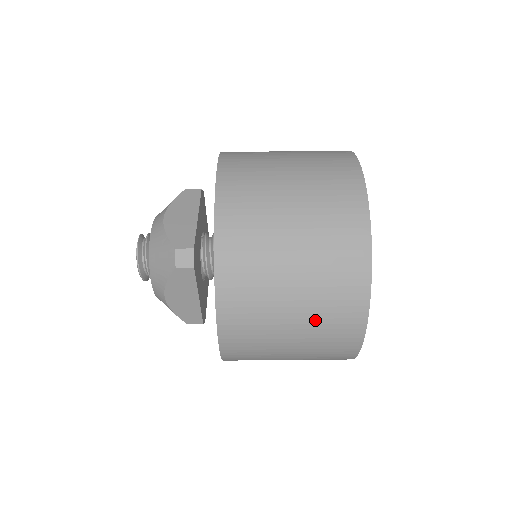
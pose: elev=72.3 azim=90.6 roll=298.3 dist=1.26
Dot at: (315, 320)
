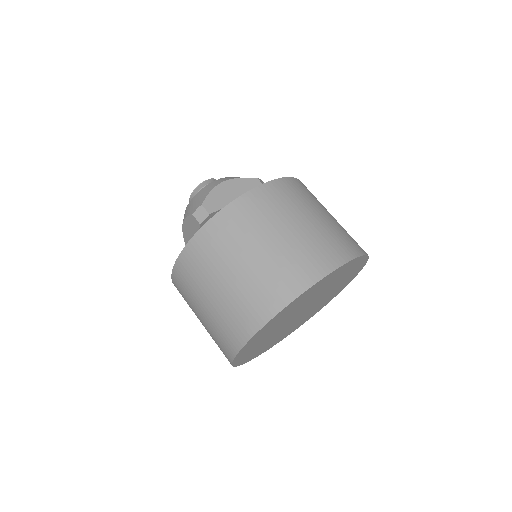
Dot at: (217, 318)
